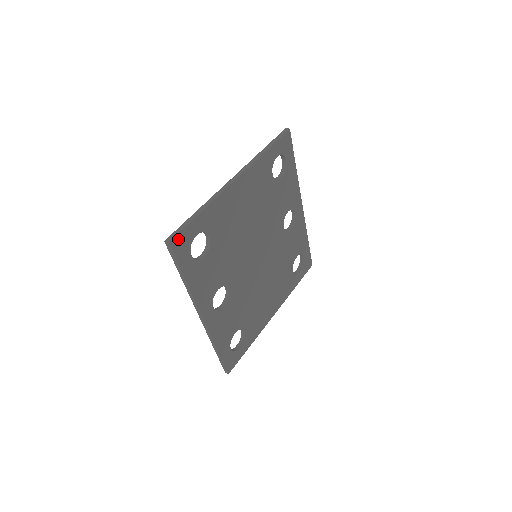
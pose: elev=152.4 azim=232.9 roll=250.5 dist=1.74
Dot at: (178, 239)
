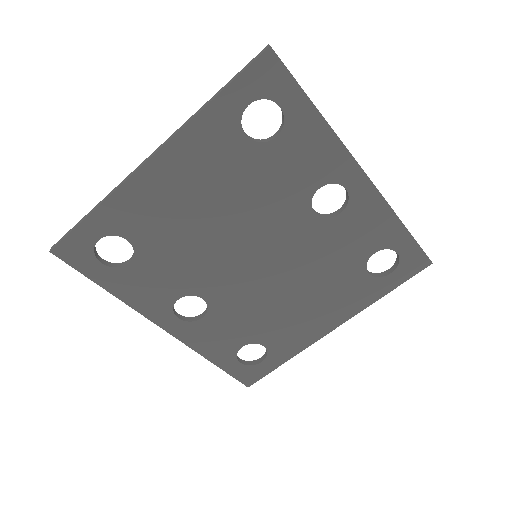
Dot at: (65, 246)
